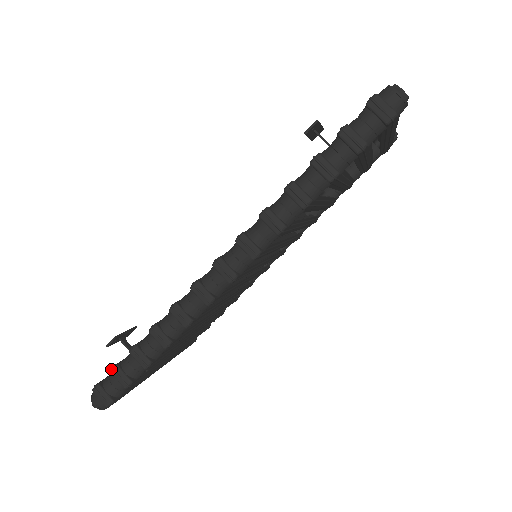
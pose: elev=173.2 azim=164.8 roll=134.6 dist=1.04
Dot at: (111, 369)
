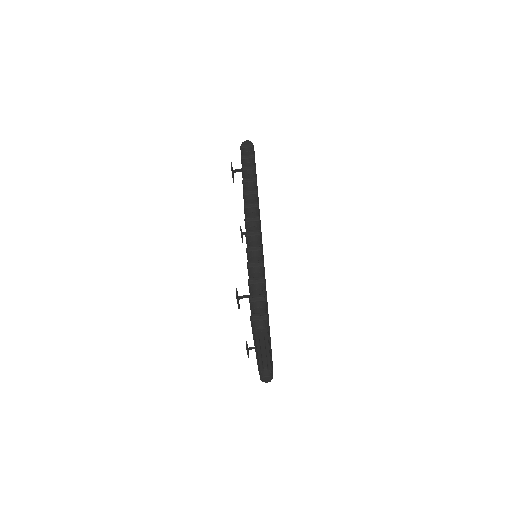
Dot at: (250, 300)
